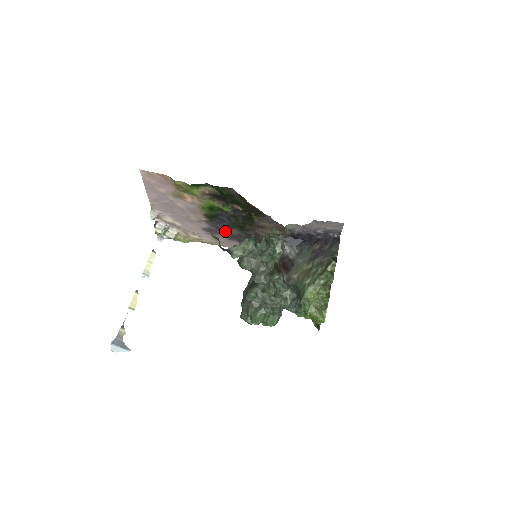
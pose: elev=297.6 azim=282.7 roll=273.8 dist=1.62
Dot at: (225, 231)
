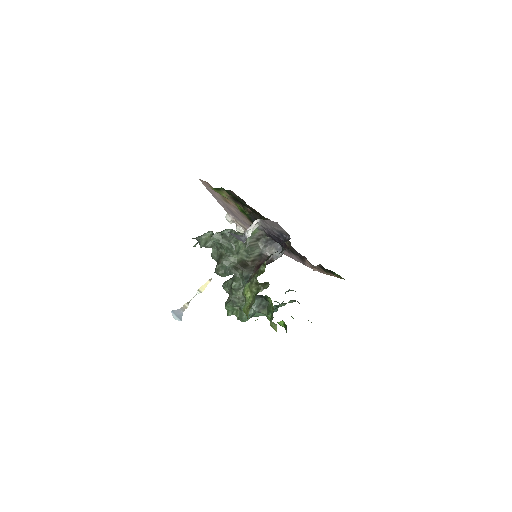
Dot at: occluded
